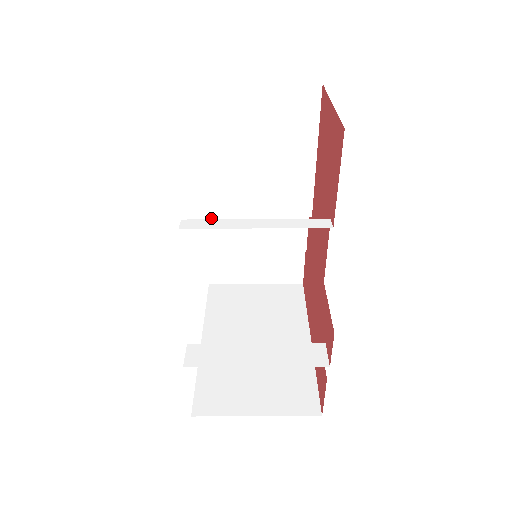
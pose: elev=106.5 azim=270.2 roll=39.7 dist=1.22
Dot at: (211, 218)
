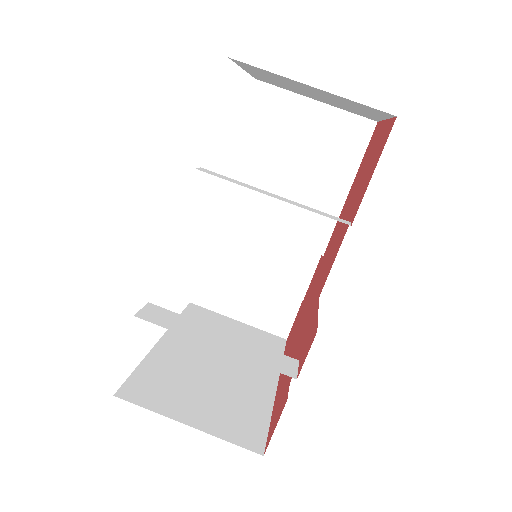
Dot at: (222, 226)
